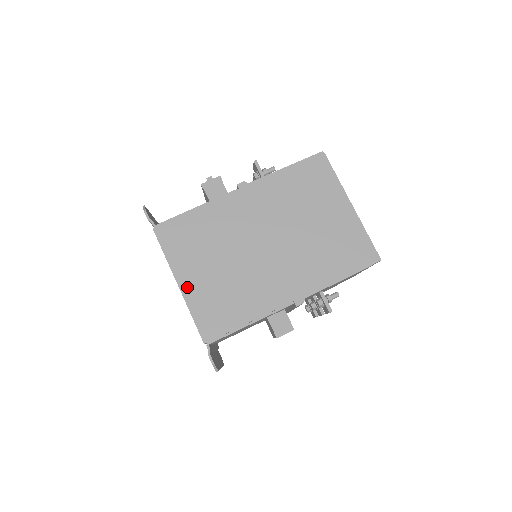
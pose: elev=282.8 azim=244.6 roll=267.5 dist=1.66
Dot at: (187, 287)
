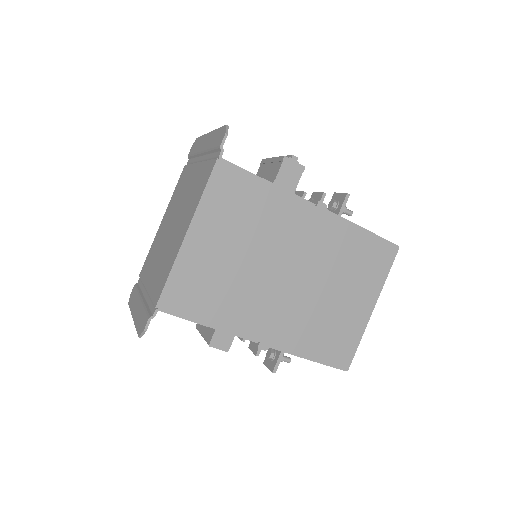
Dot at: (192, 243)
